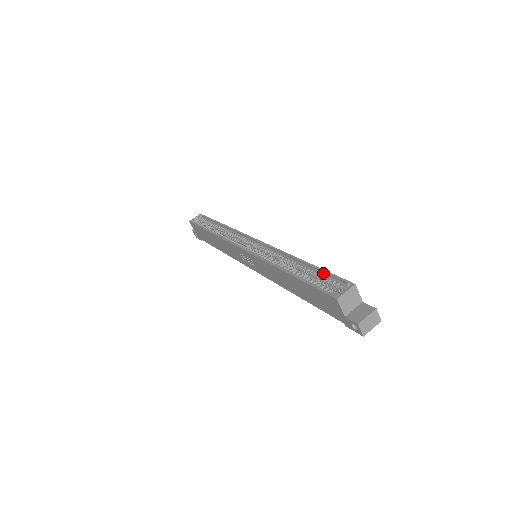
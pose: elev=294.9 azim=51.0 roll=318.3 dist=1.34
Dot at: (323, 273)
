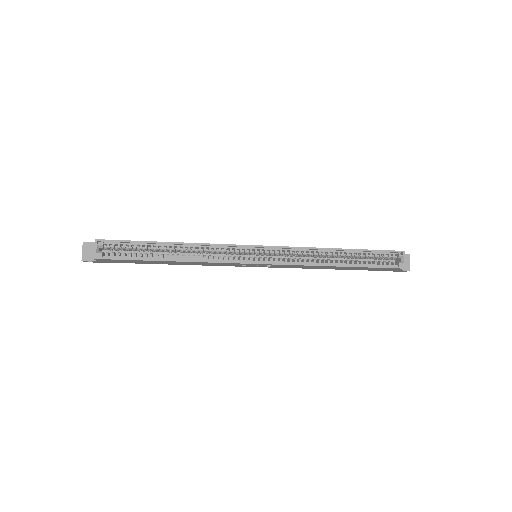
Dot at: (371, 252)
